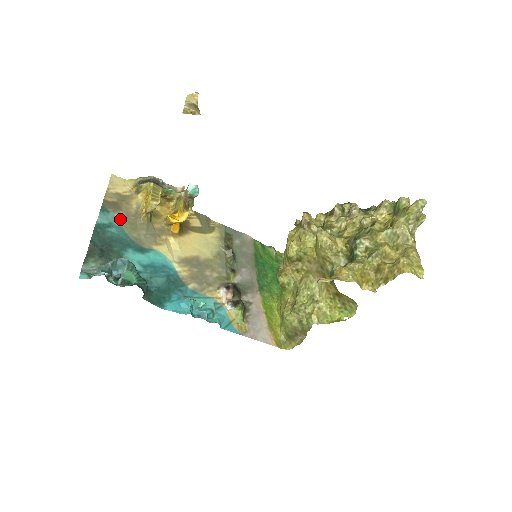
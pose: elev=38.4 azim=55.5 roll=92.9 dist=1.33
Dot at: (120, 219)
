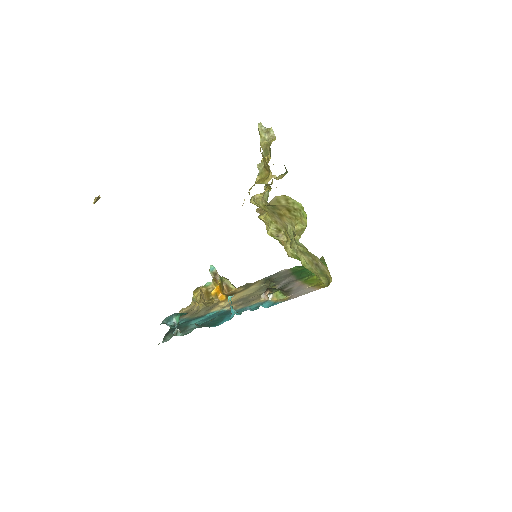
Dot at: (186, 317)
